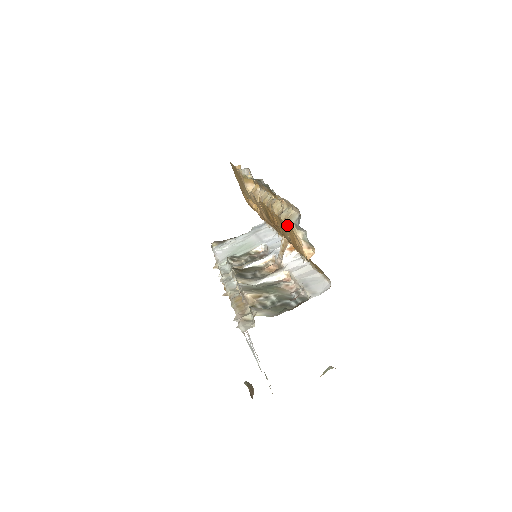
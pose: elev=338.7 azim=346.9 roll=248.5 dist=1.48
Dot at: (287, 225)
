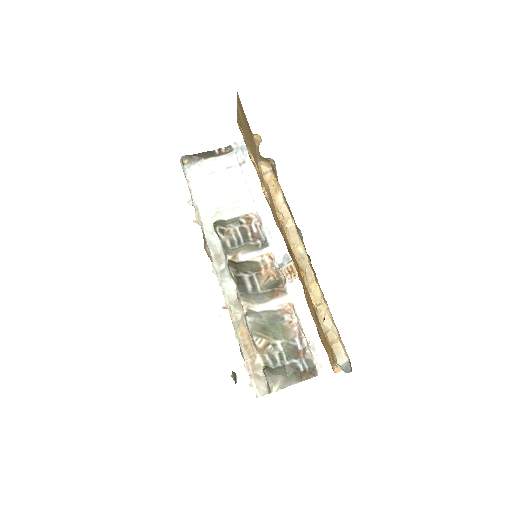
Dot at: (327, 342)
